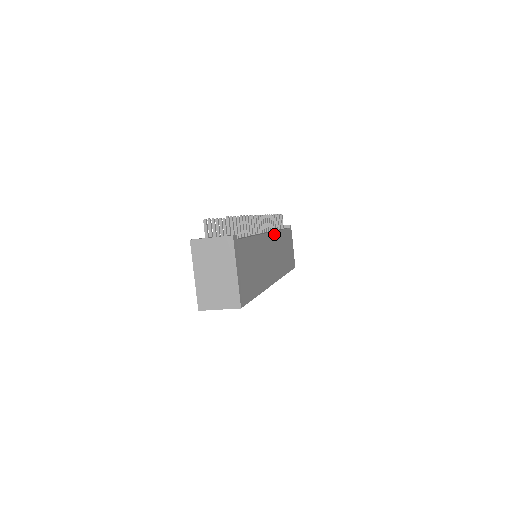
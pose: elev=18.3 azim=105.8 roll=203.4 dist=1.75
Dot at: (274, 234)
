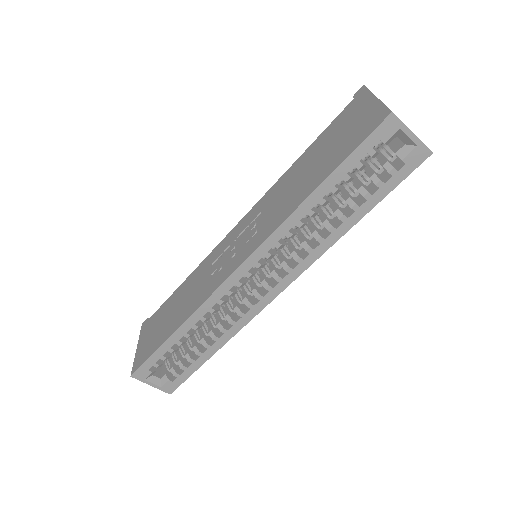
Dot at: occluded
